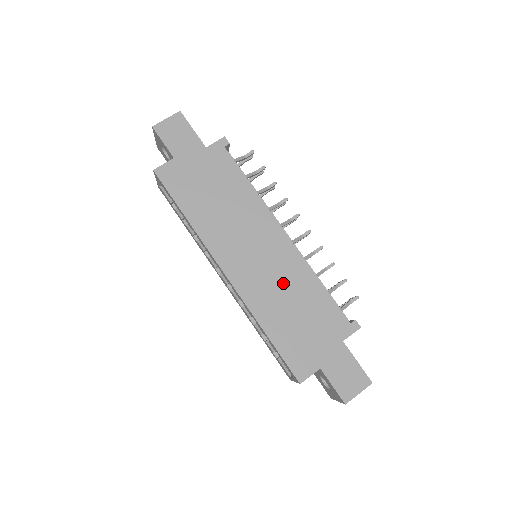
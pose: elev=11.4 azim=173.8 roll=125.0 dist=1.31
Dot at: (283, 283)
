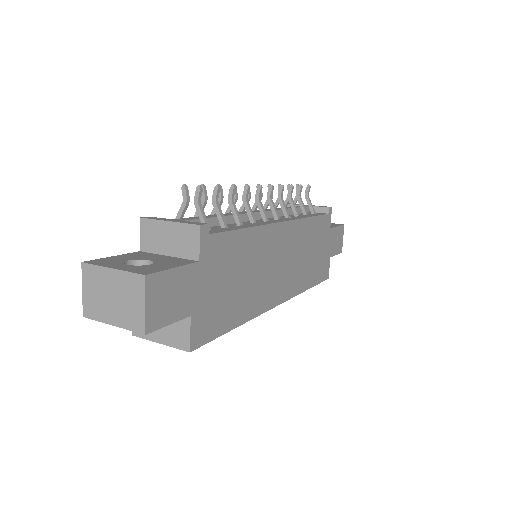
Dot at: (300, 252)
